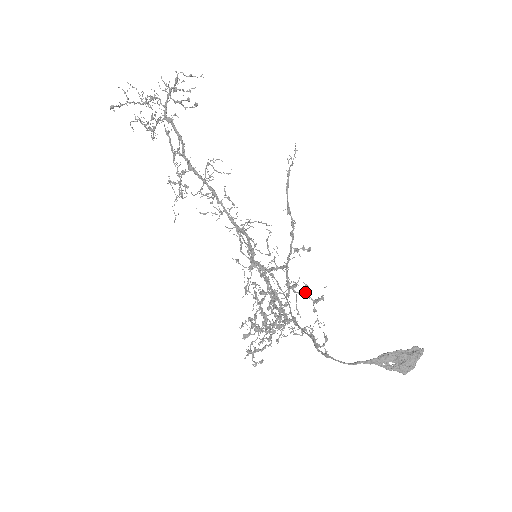
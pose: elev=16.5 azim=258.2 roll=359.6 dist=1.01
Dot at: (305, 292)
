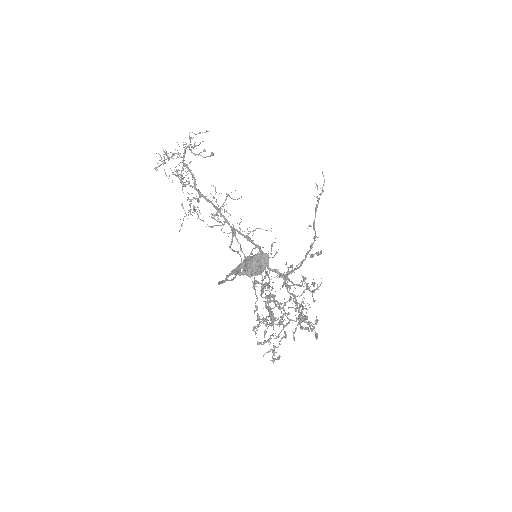
Dot at: occluded
